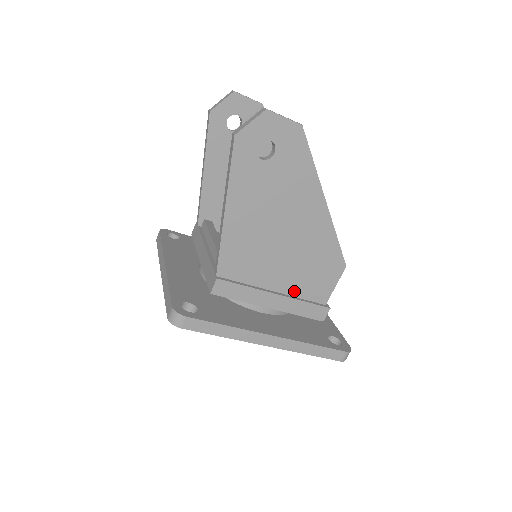
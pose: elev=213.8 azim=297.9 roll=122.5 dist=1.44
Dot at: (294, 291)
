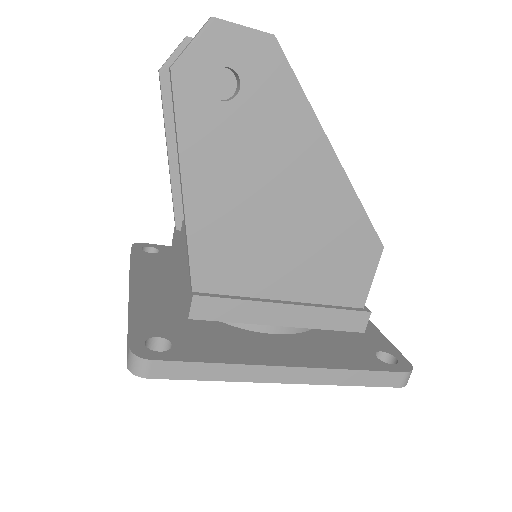
Dot at: (313, 295)
